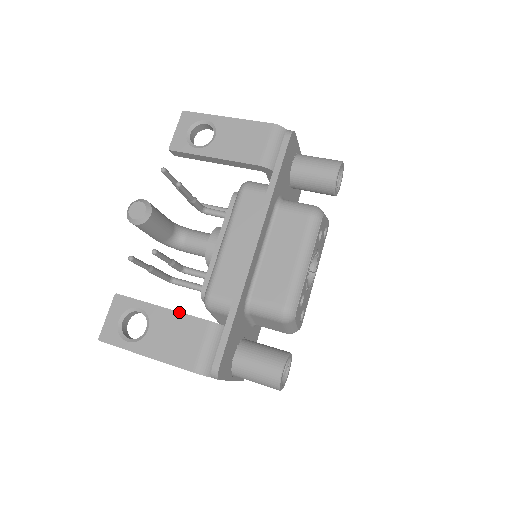
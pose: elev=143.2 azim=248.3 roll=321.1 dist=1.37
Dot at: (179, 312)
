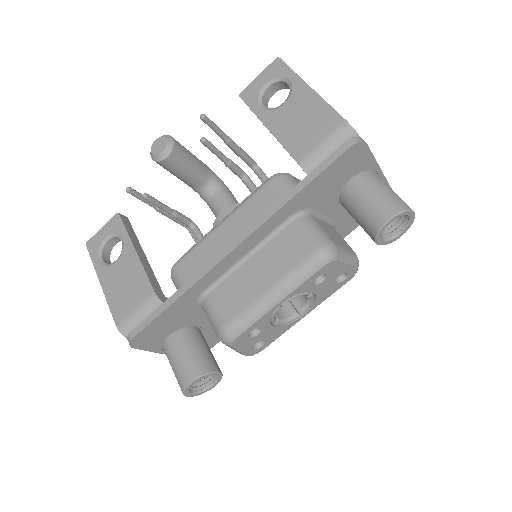
Dot at: (142, 264)
